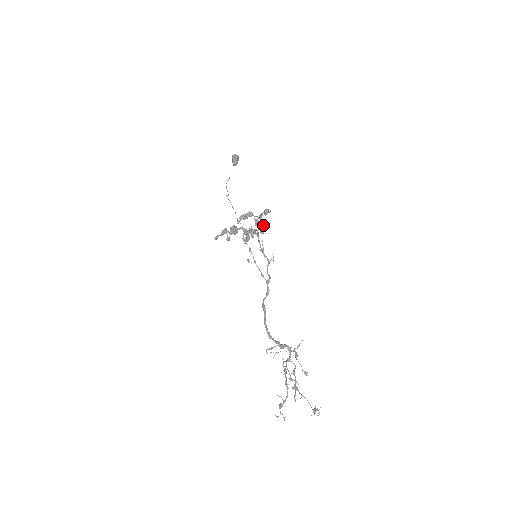
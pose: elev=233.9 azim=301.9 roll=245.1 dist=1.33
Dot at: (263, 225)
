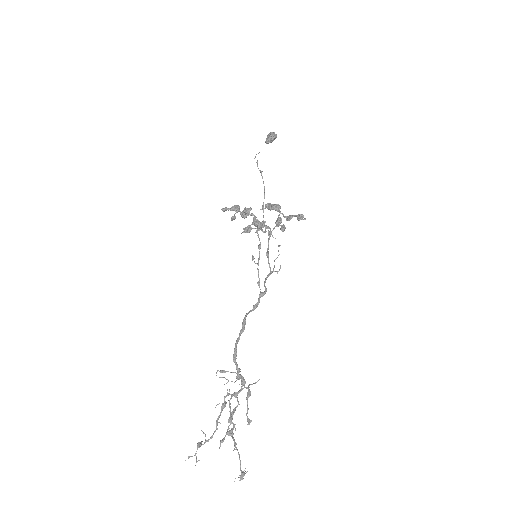
Dot at: (284, 228)
